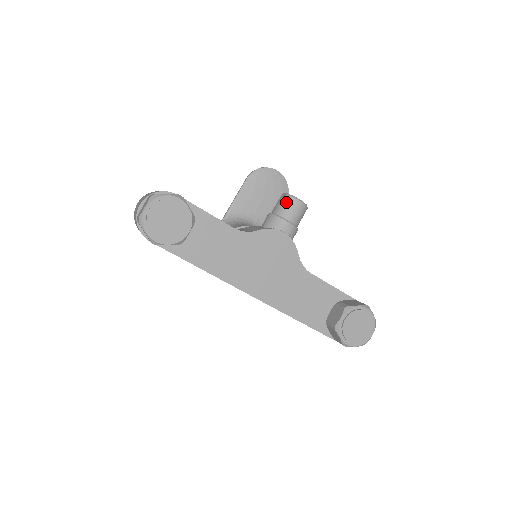
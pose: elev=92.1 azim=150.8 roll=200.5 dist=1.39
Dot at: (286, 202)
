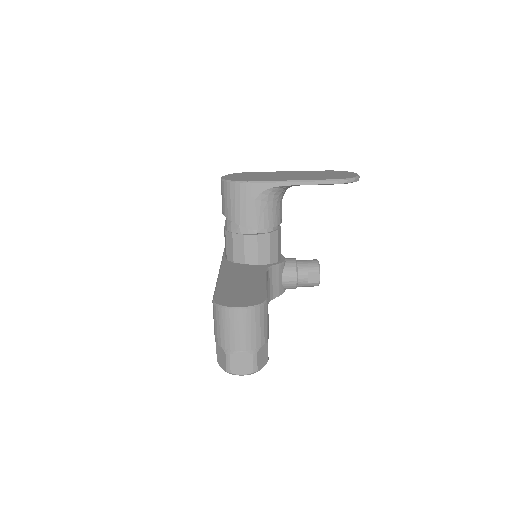
Dot at: (311, 286)
